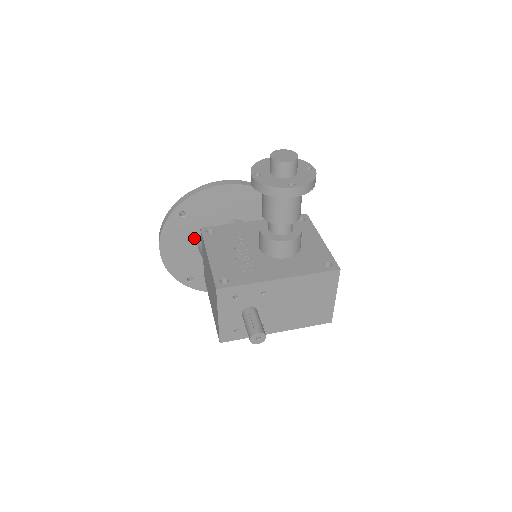
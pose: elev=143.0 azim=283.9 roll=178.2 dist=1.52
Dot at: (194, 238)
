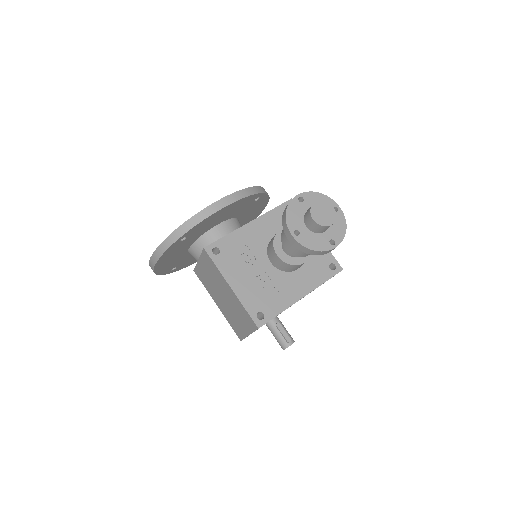
Dot at: (187, 247)
